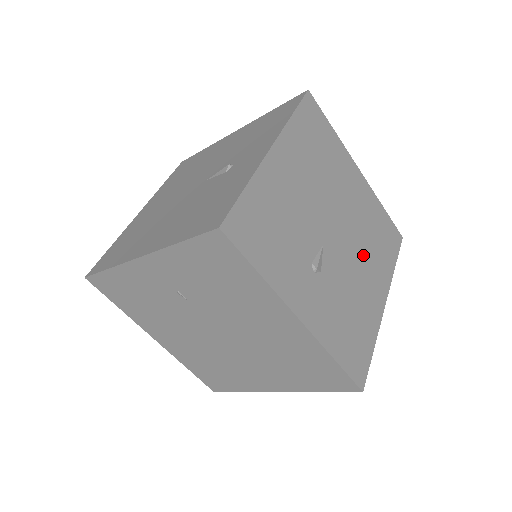
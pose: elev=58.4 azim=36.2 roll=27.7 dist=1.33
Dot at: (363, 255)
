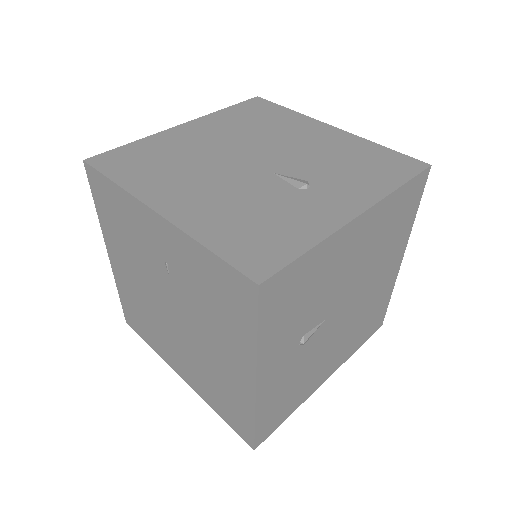
Dot at: (345, 335)
